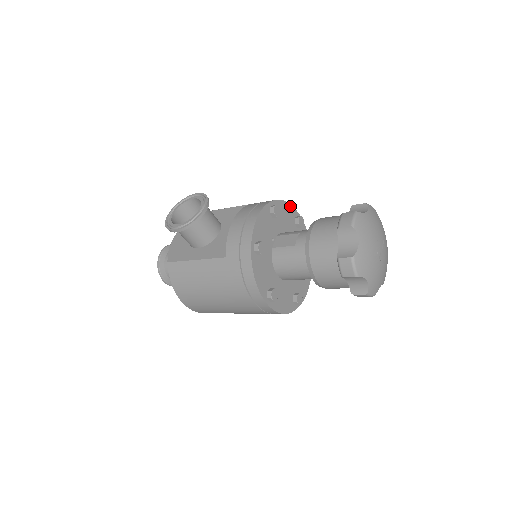
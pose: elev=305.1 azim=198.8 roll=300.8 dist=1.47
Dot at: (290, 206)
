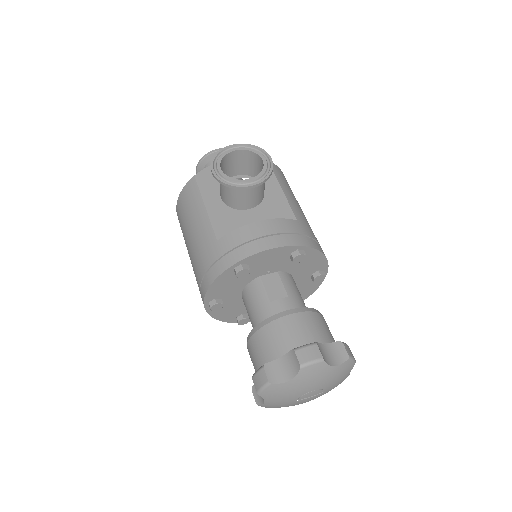
Dot at: (325, 260)
